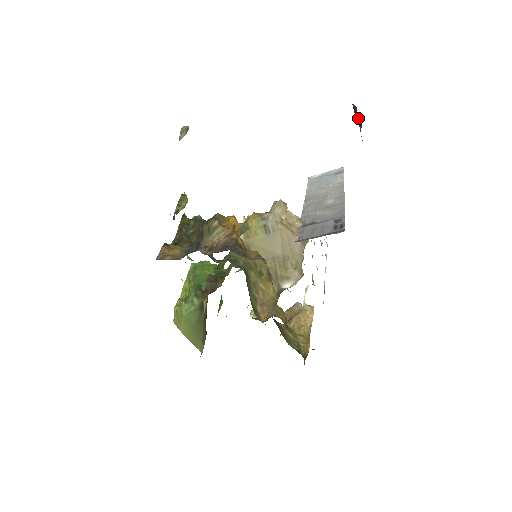
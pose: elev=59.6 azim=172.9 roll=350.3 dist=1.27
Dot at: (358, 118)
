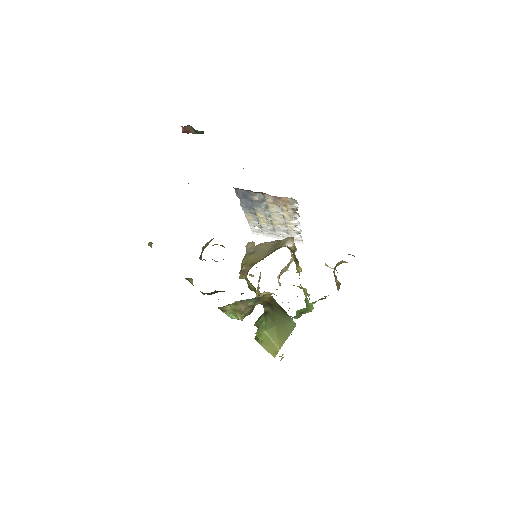
Dot at: (188, 129)
